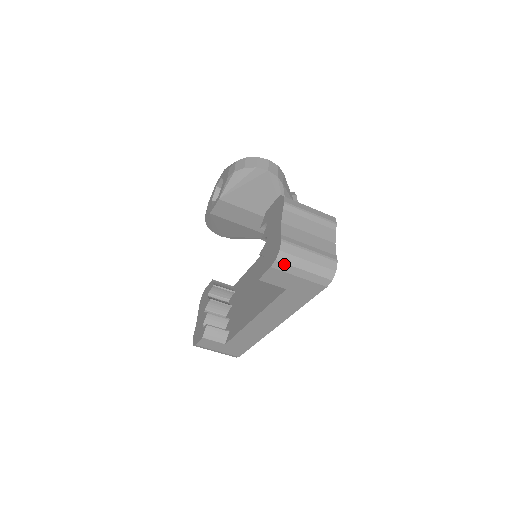
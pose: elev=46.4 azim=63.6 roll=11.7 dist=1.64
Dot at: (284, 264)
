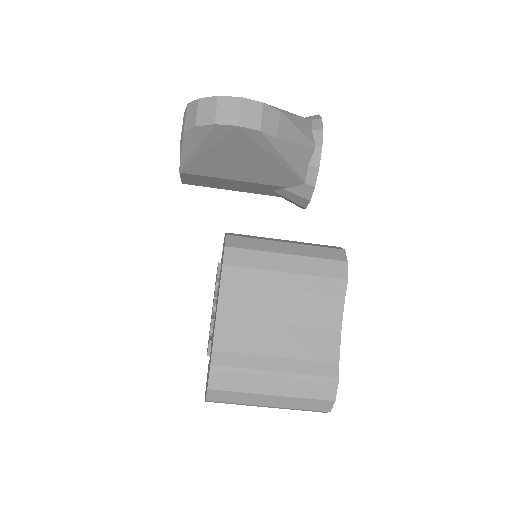
Dot at: (225, 402)
